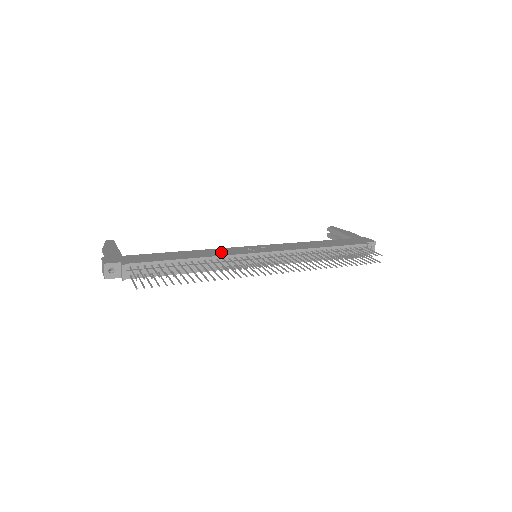
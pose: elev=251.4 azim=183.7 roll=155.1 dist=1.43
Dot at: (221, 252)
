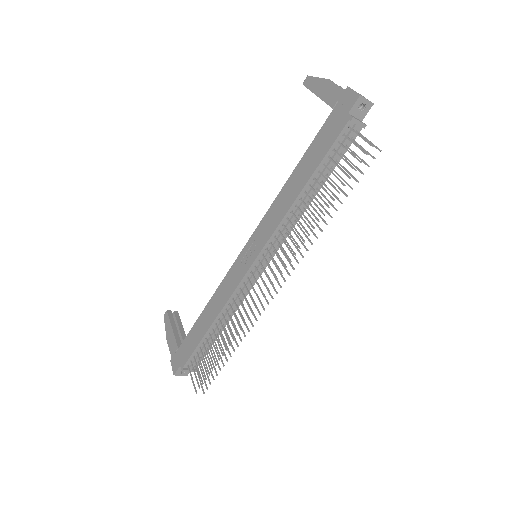
Dot at: (227, 289)
